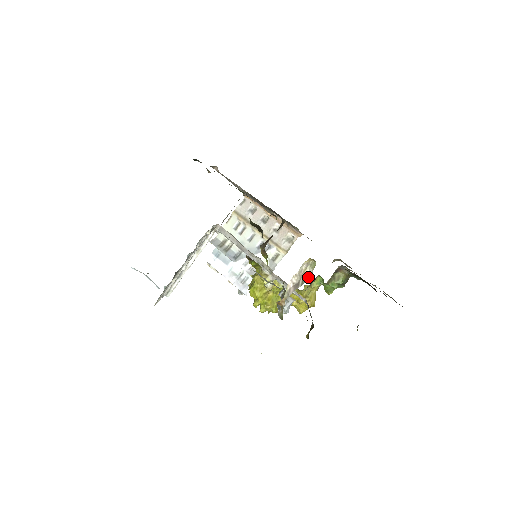
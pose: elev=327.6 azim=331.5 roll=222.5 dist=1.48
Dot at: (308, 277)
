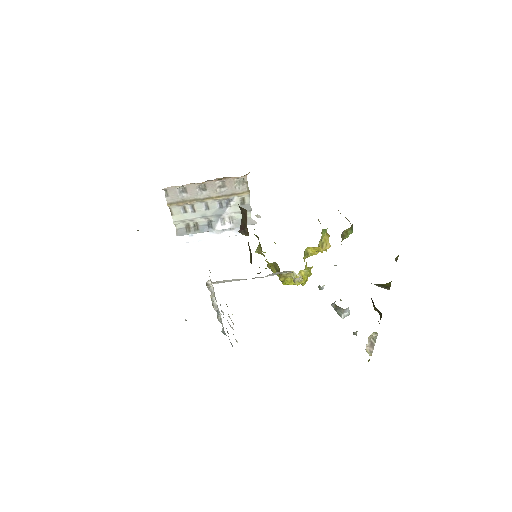
Dot at: (376, 337)
